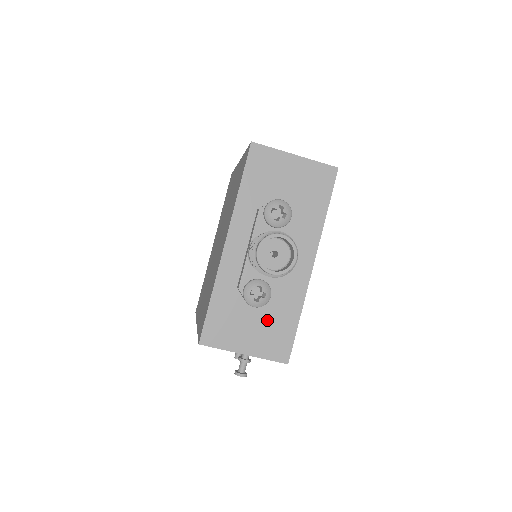
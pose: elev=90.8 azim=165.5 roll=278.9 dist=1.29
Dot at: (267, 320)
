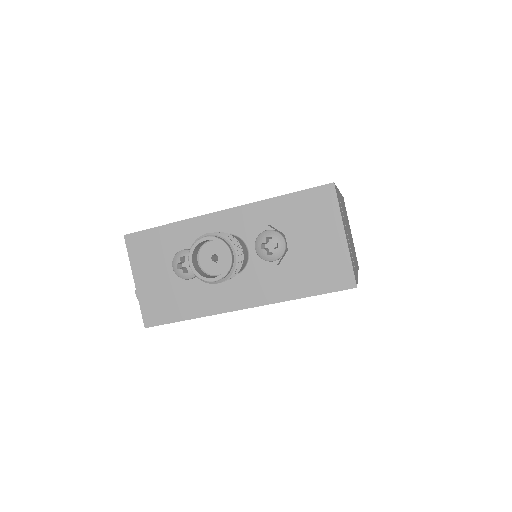
Dot at: (173, 288)
